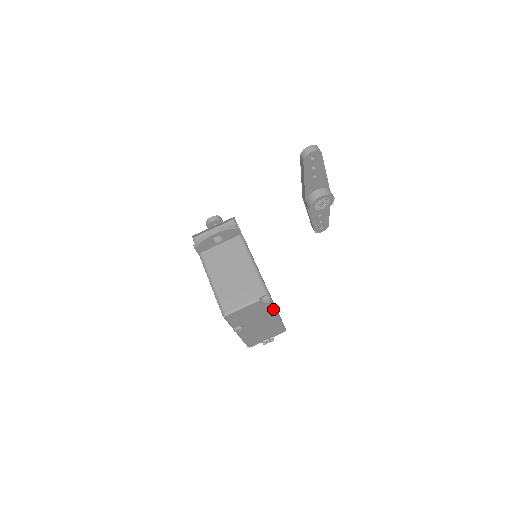
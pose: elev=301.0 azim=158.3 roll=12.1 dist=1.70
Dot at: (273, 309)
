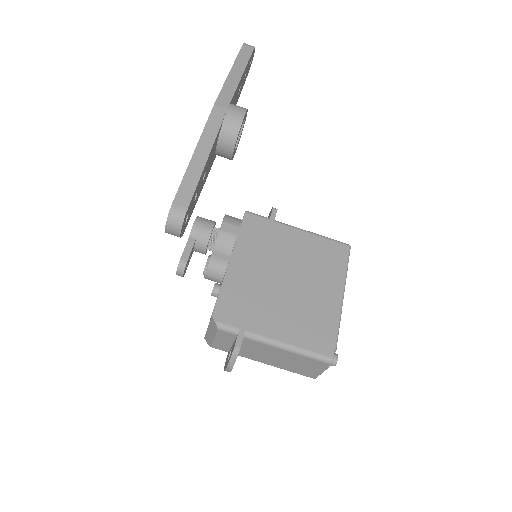
Dot at: (339, 323)
